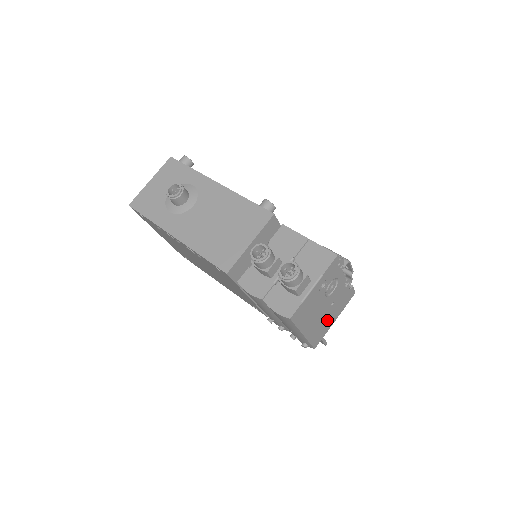
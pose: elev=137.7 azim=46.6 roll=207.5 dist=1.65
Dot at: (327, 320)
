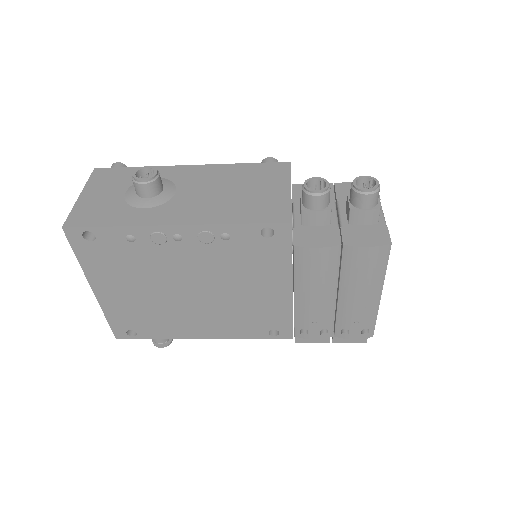
Dot at: occluded
